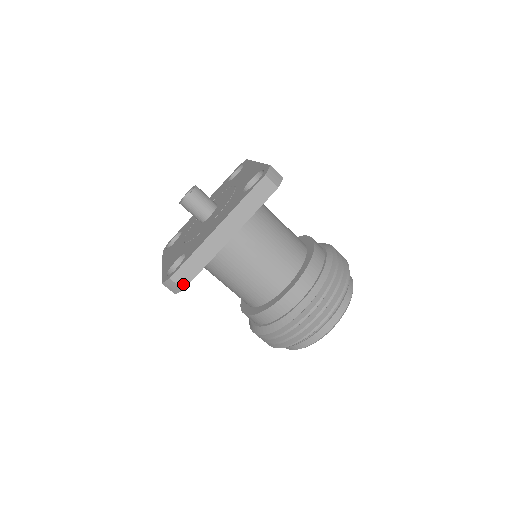
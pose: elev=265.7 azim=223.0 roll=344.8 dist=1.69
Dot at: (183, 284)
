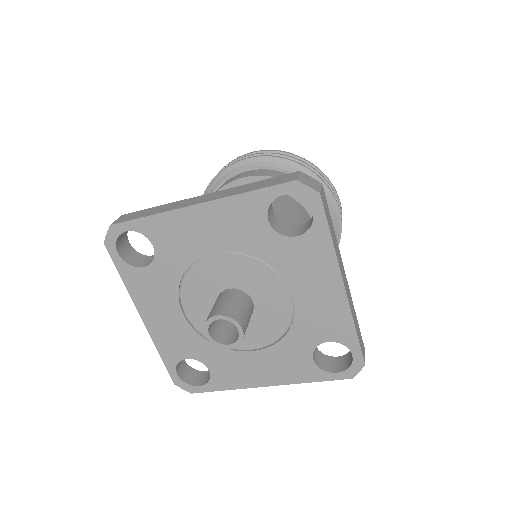
Dot at: occluded
